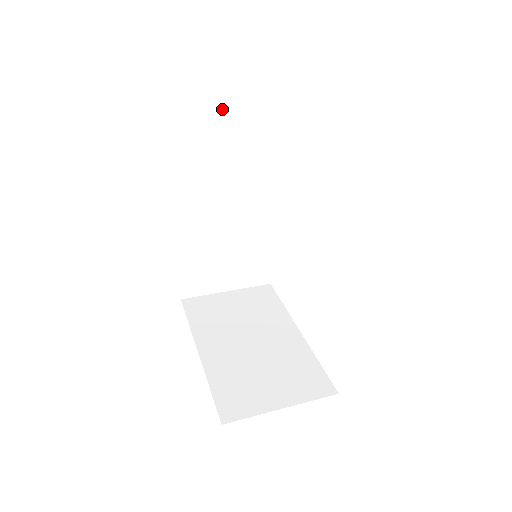
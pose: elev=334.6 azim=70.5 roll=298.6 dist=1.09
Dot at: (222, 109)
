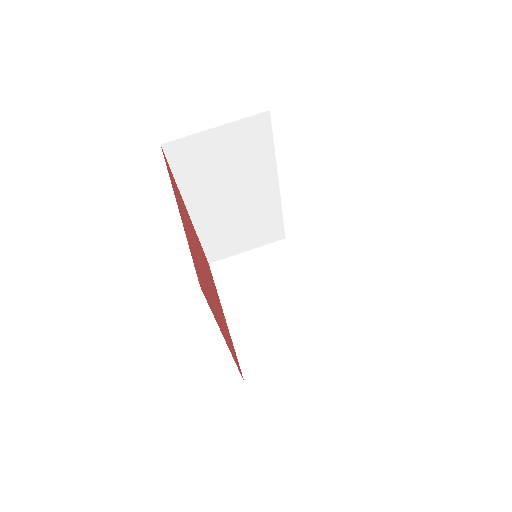
Dot at: (207, 130)
